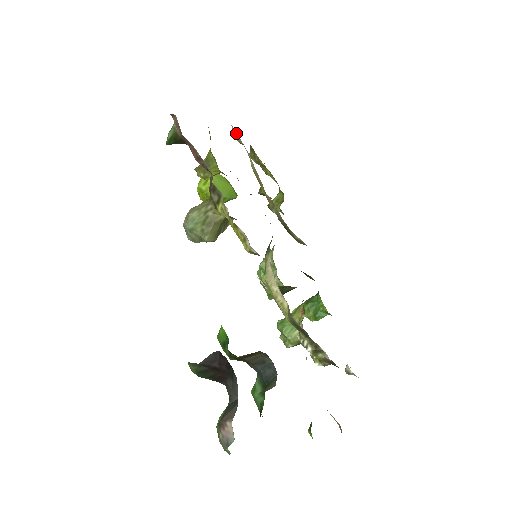
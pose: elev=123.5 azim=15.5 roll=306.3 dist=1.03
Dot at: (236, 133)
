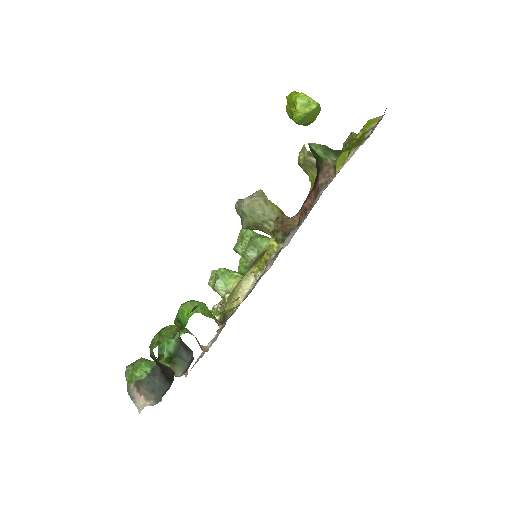
Dot at: occluded
